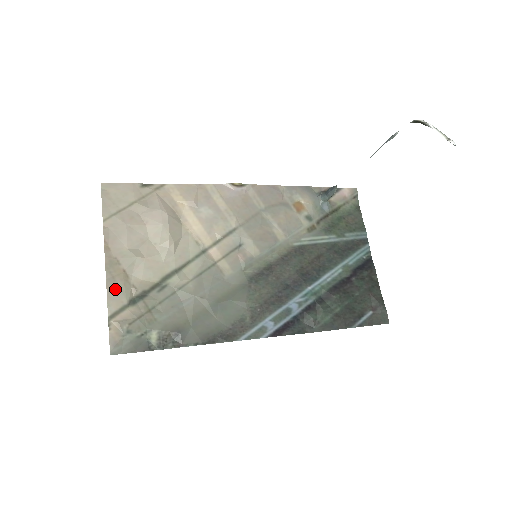
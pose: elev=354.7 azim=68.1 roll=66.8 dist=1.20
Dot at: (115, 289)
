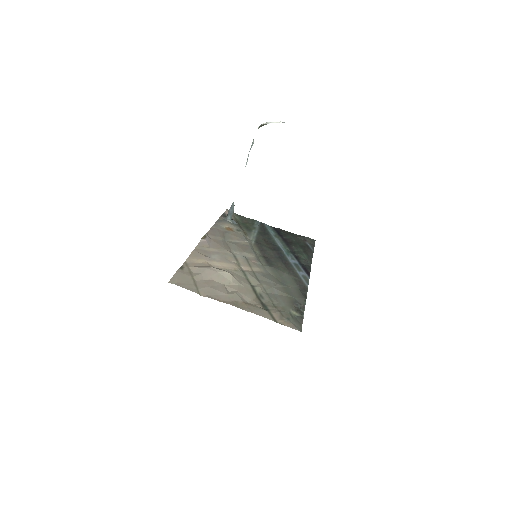
Dot at: (256, 311)
